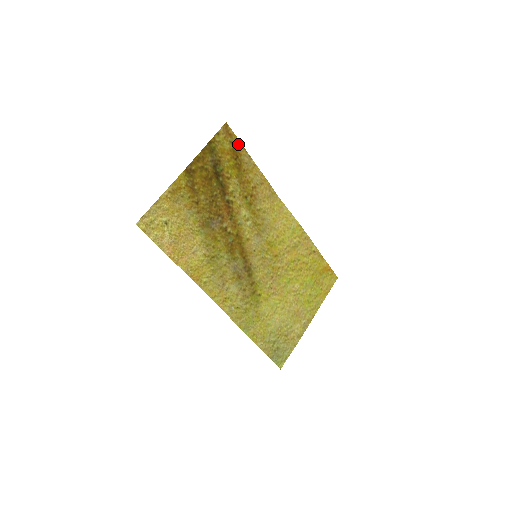
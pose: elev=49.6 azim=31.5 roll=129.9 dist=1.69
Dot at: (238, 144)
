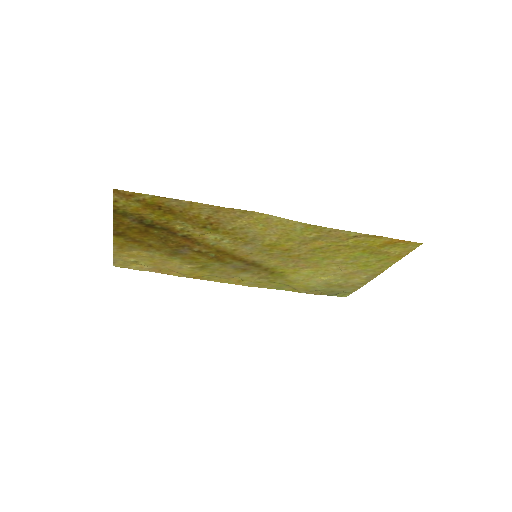
Dot at: (149, 197)
